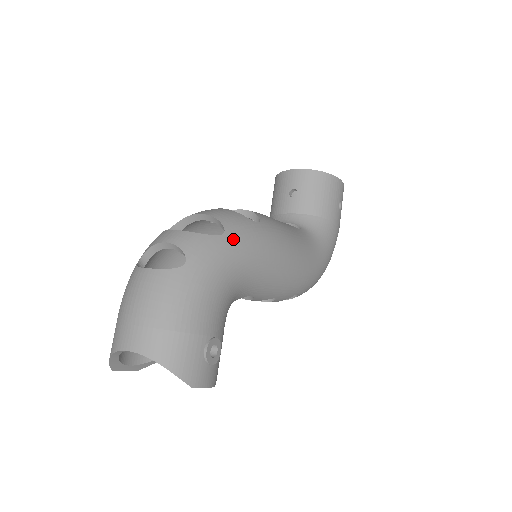
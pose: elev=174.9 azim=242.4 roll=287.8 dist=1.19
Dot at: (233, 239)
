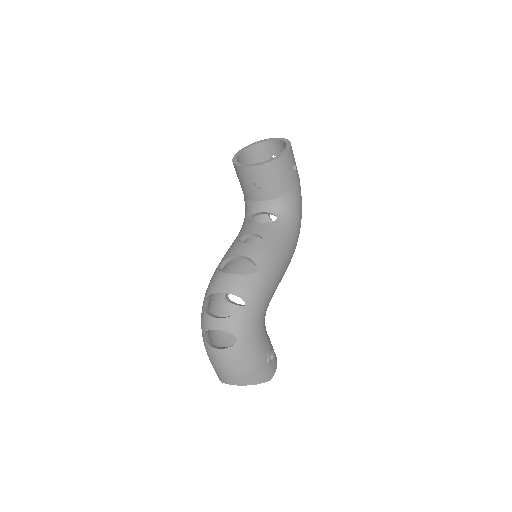
Dot at: (252, 303)
